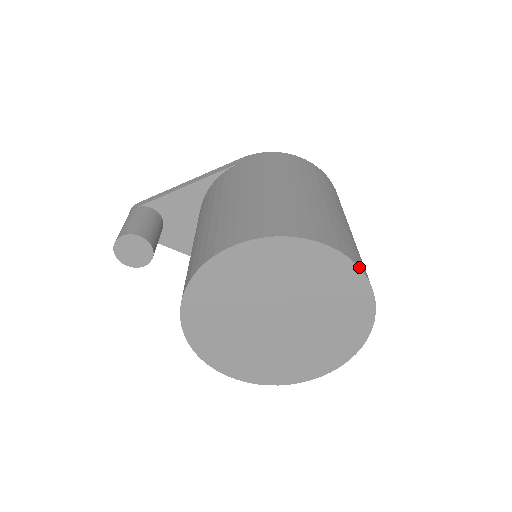
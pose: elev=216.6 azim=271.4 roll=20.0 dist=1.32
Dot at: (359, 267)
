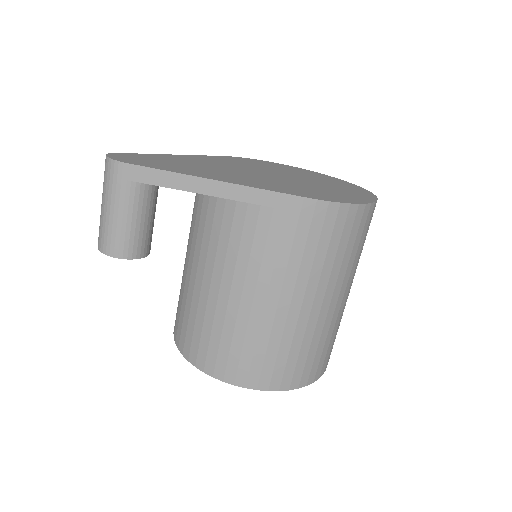
Dot at: occluded
